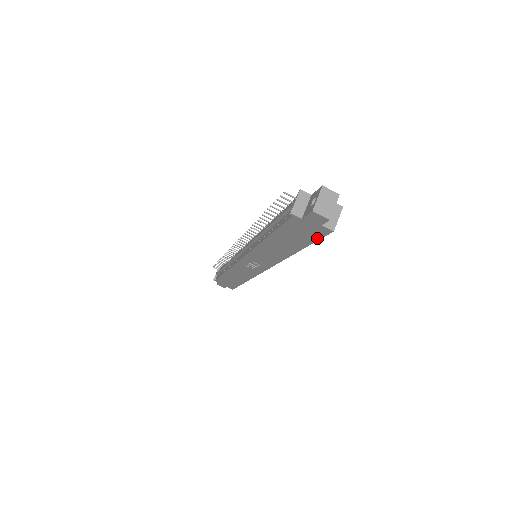
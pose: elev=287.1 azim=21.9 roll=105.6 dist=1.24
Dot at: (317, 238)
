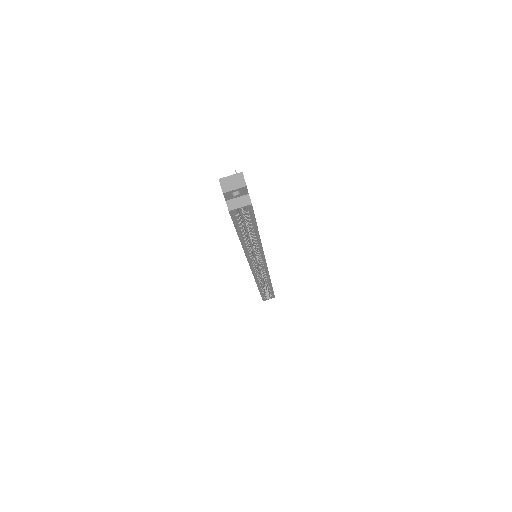
Dot at: (233, 221)
